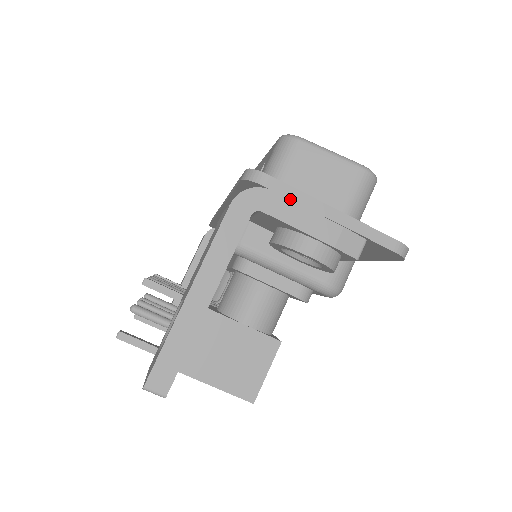
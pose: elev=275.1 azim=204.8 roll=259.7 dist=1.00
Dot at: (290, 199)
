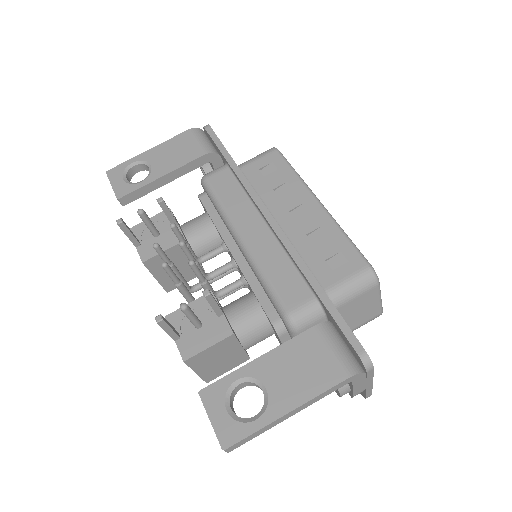
Dot at: (367, 378)
